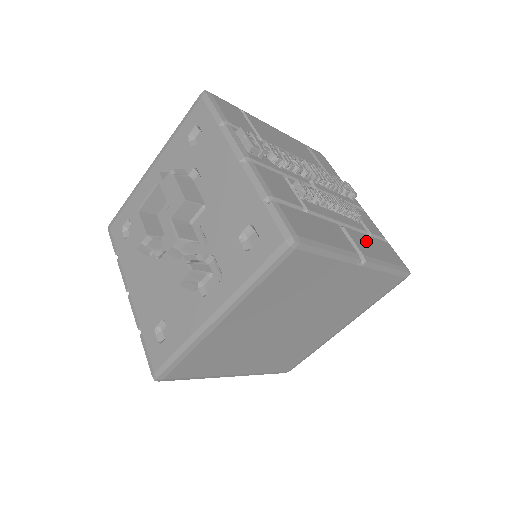
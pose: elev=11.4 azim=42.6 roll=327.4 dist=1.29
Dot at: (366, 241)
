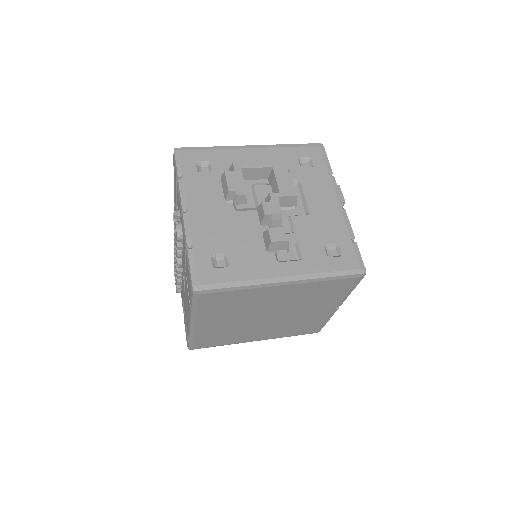
Dot at: occluded
